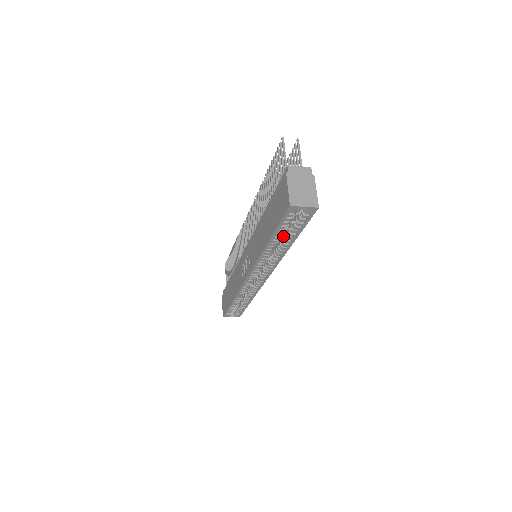
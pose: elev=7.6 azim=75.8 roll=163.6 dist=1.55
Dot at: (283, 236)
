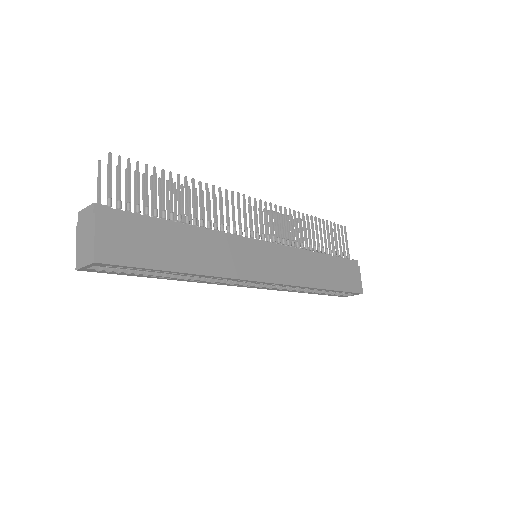
Dot at: occluded
